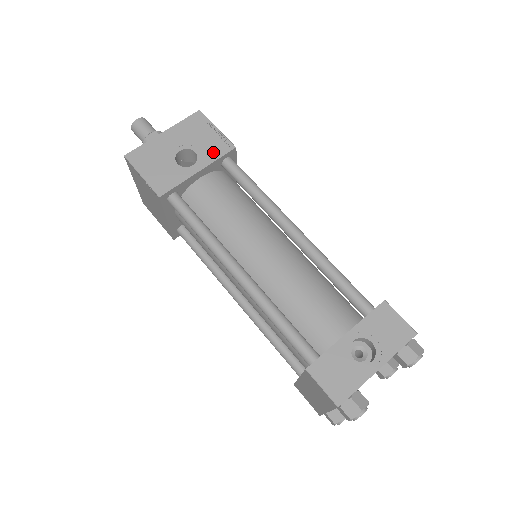
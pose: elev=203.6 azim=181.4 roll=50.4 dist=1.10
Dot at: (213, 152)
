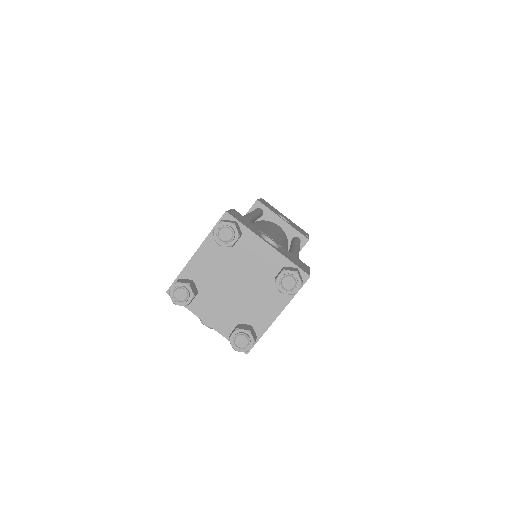
Dot at: (297, 229)
